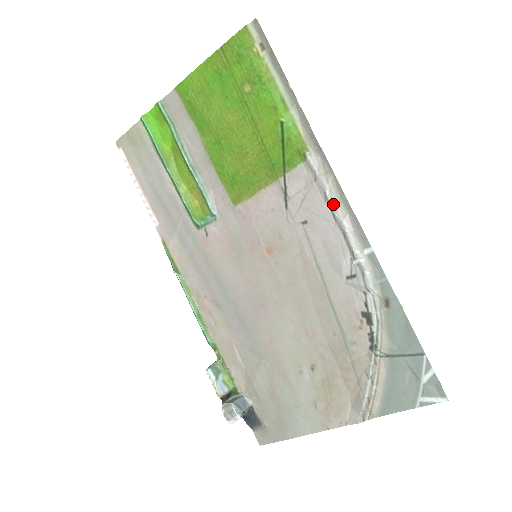
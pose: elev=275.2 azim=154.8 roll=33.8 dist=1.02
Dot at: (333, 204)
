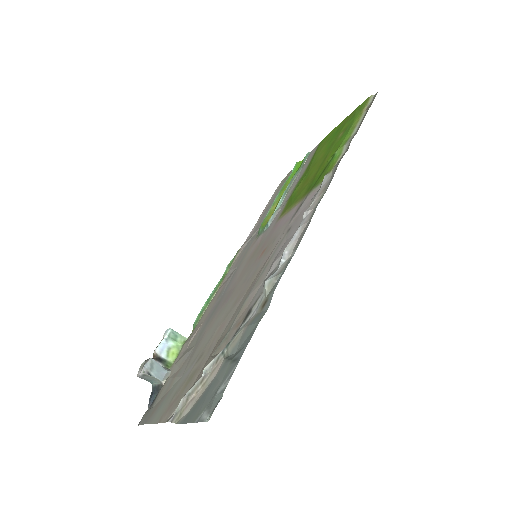
Dot at: (306, 211)
